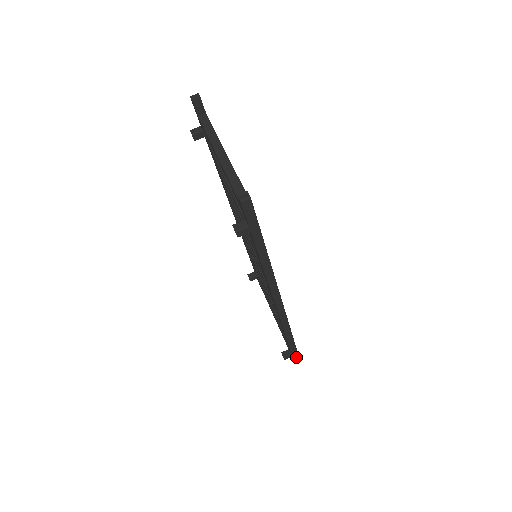
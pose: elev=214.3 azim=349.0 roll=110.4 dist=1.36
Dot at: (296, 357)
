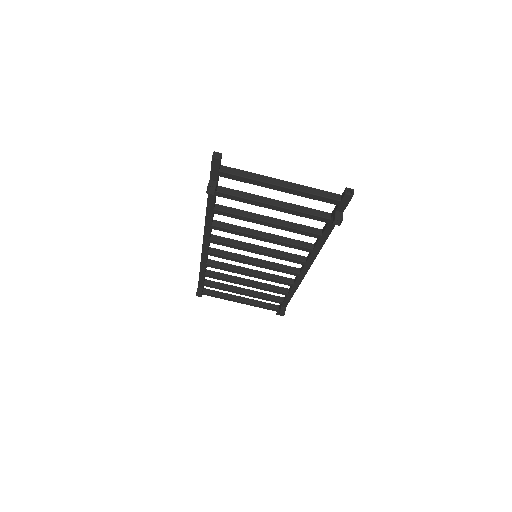
Dot at: occluded
